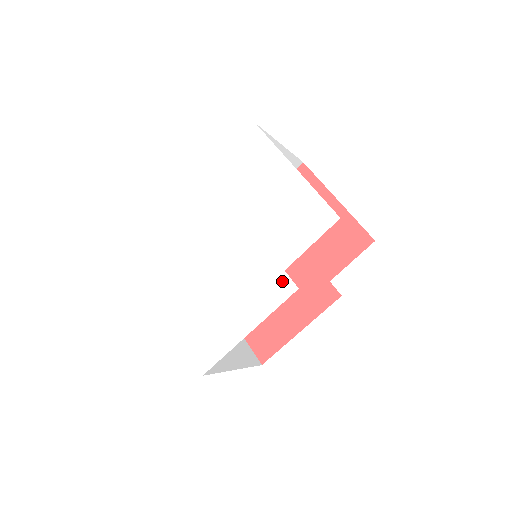
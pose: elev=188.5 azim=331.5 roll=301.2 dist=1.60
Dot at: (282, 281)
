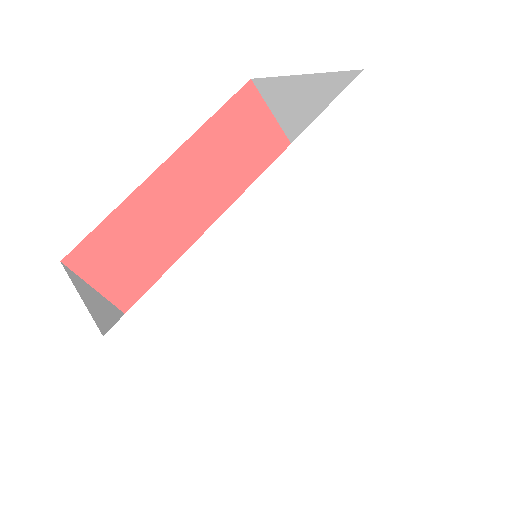
Dot at: (375, 314)
